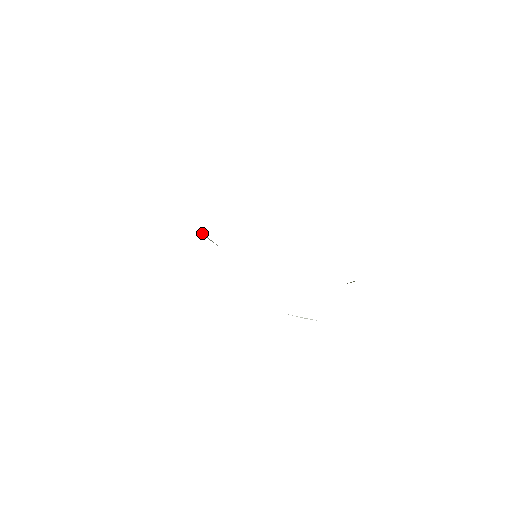
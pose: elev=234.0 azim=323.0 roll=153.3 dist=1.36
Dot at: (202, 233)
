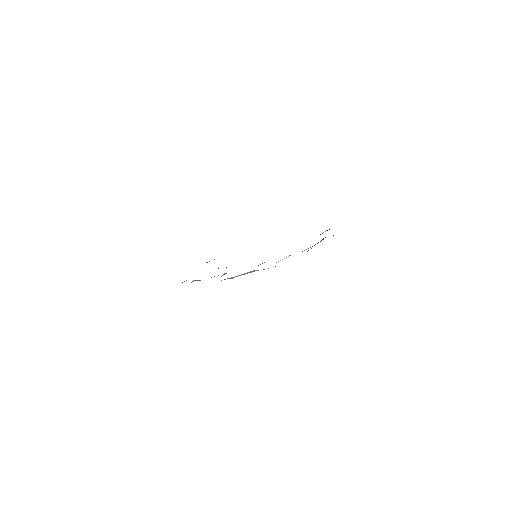
Dot at: occluded
